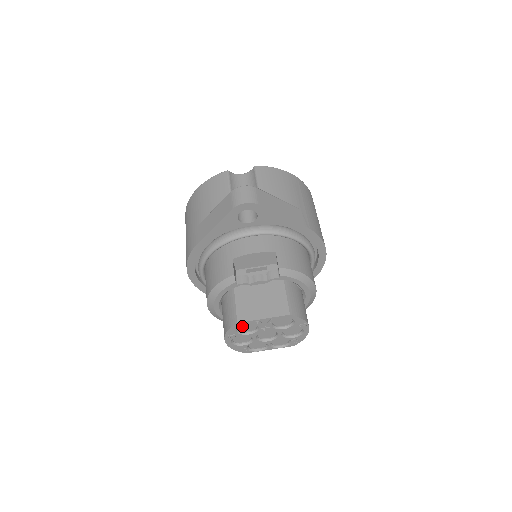
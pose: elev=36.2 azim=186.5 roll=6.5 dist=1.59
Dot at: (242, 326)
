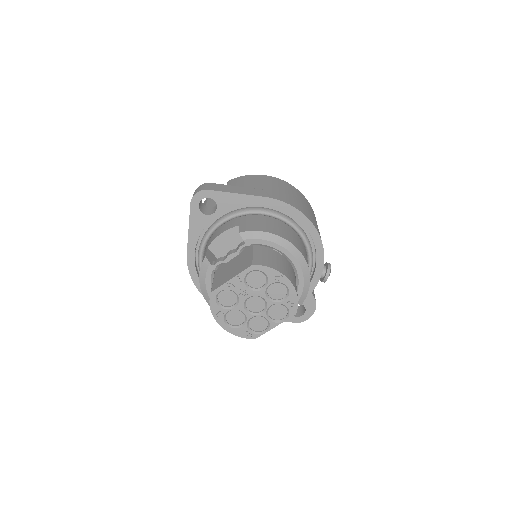
Dot at: (222, 298)
